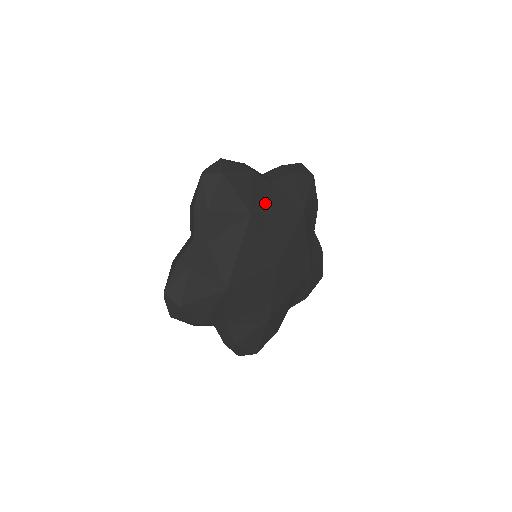
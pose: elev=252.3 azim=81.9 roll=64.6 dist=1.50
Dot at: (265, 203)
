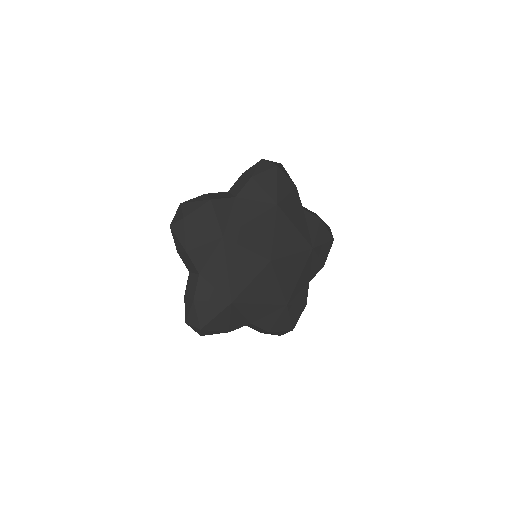
Dot at: (234, 220)
